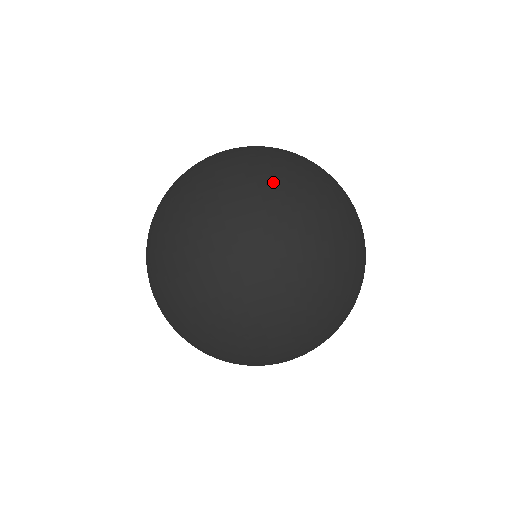
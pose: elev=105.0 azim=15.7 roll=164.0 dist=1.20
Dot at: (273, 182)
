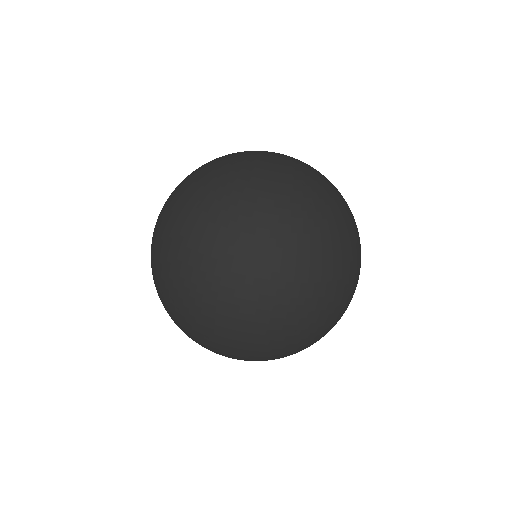
Dot at: (281, 269)
